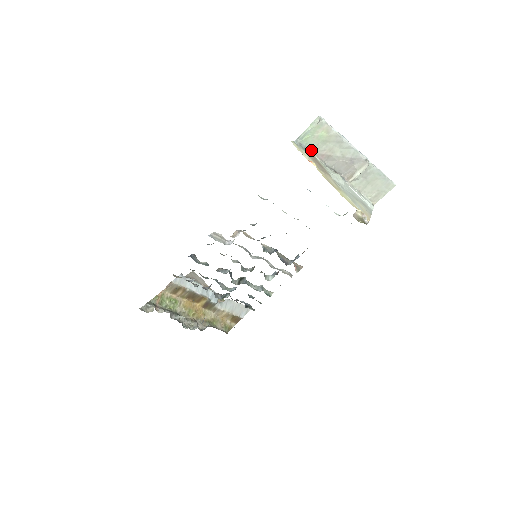
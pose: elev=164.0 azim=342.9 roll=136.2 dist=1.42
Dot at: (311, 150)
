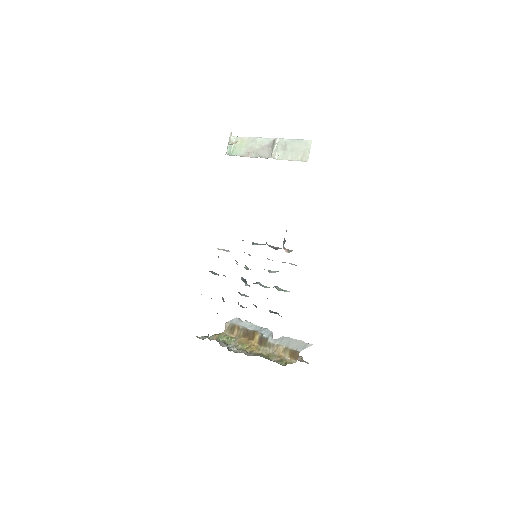
Dot at: (240, 156)
